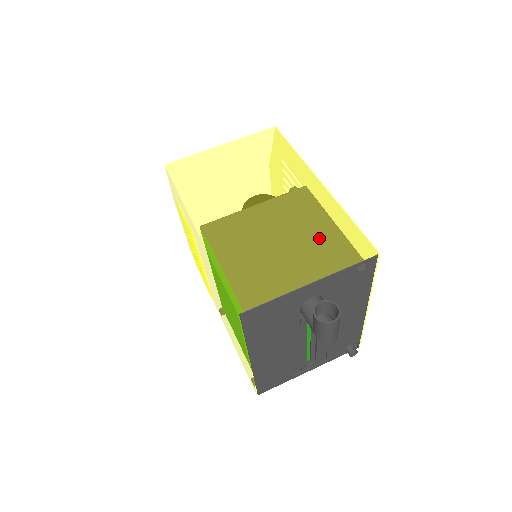
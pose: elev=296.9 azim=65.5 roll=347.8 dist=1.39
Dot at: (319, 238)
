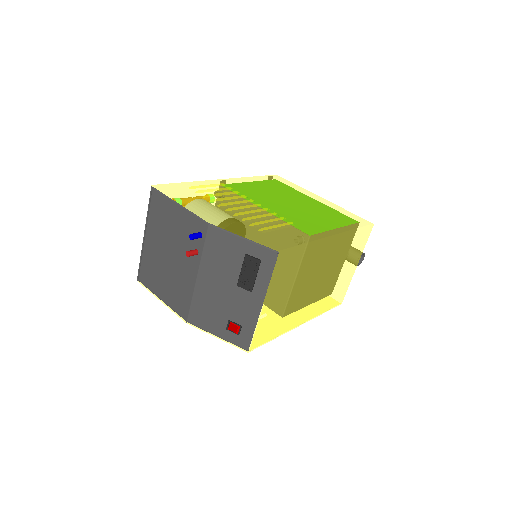
Dot at: (351, 254)
